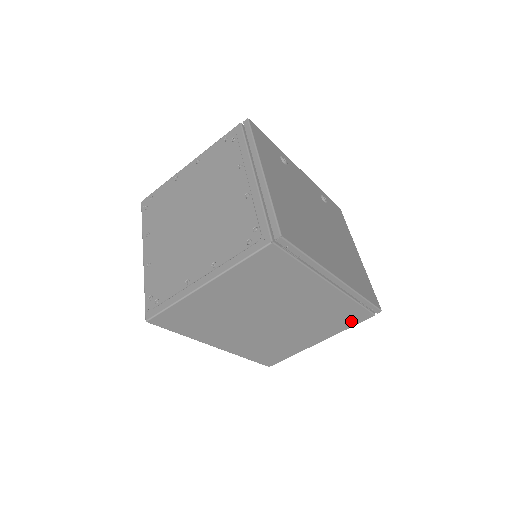
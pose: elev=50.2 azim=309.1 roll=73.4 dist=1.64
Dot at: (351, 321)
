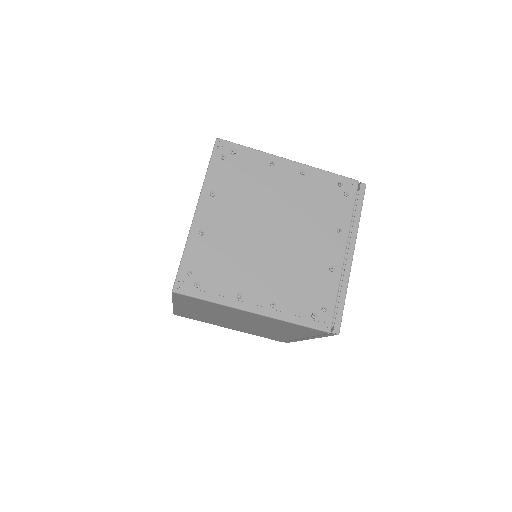
Dot at: (266, 337)
